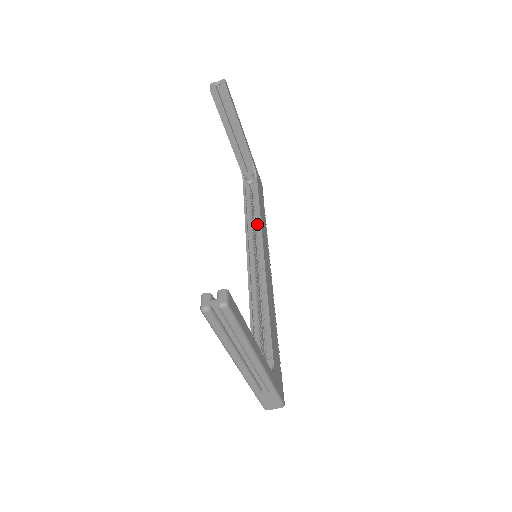
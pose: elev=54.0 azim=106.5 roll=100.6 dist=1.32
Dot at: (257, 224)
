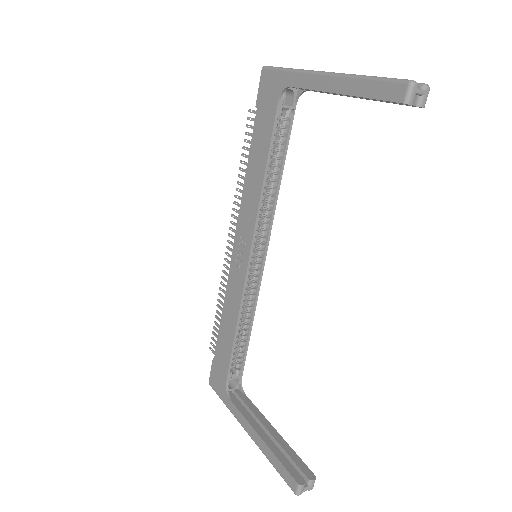
Dot at: (271, 205)
